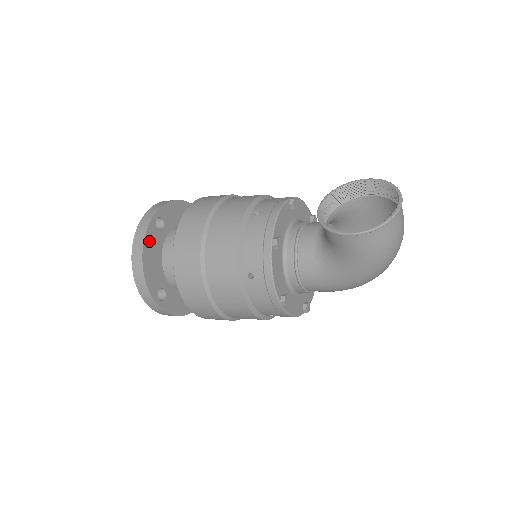
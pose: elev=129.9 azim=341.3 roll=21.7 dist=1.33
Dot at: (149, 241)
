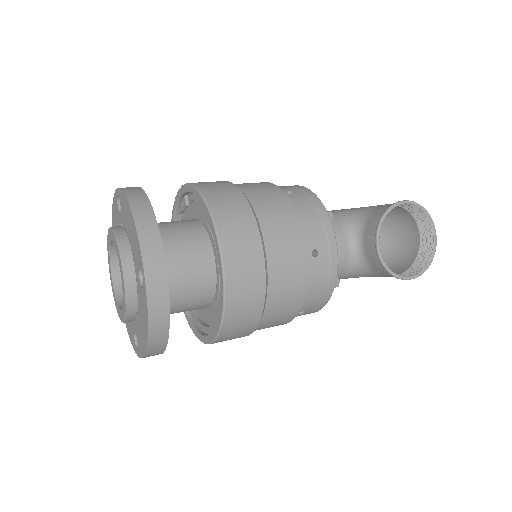
Dot at: occluded
